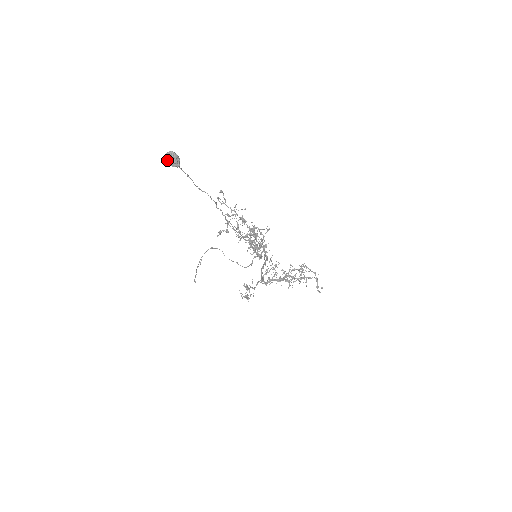
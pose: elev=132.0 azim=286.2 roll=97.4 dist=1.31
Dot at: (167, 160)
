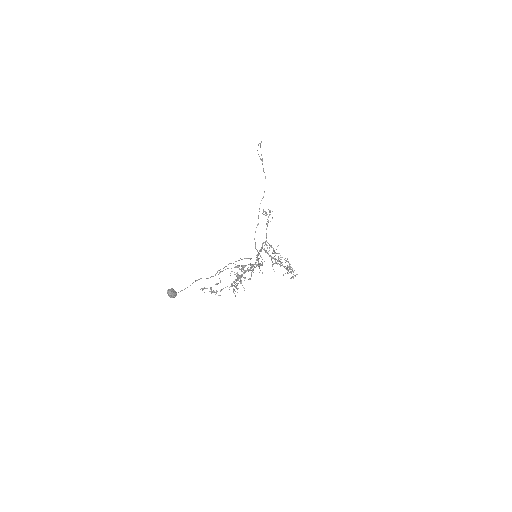
Dot at: (168, 291)
